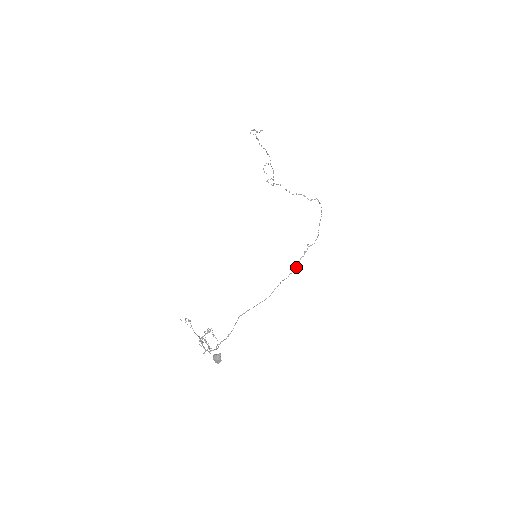
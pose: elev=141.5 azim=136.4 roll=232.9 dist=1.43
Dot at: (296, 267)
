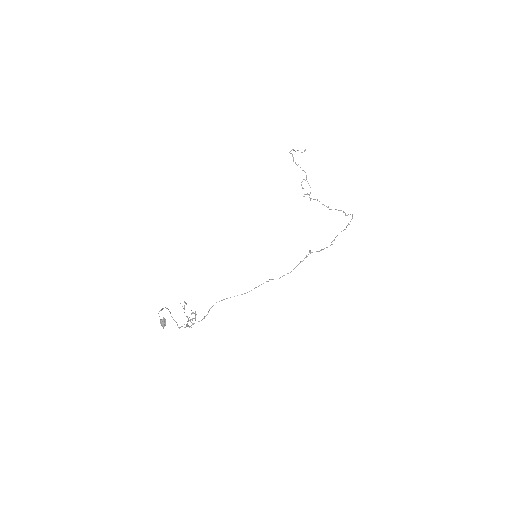
Dot at: occluded
